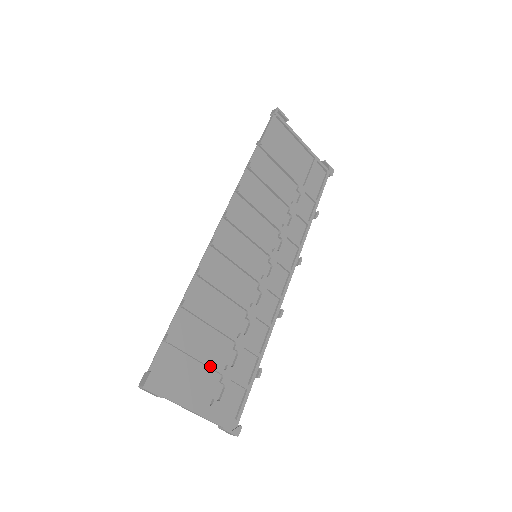
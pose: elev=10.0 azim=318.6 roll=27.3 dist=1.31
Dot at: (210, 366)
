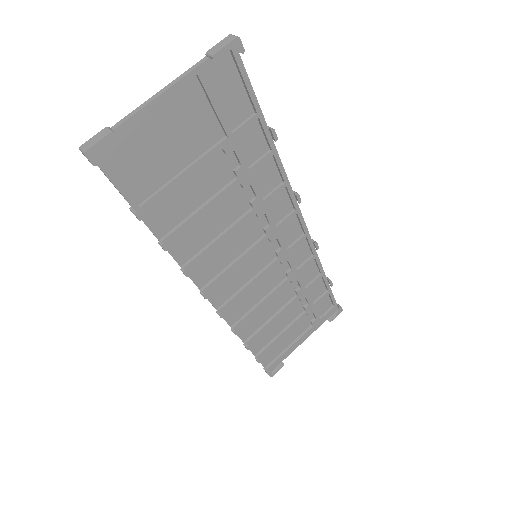
Dot at: (294, 324)
